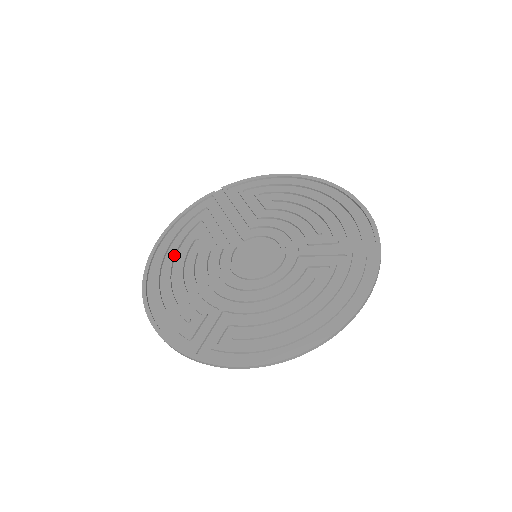
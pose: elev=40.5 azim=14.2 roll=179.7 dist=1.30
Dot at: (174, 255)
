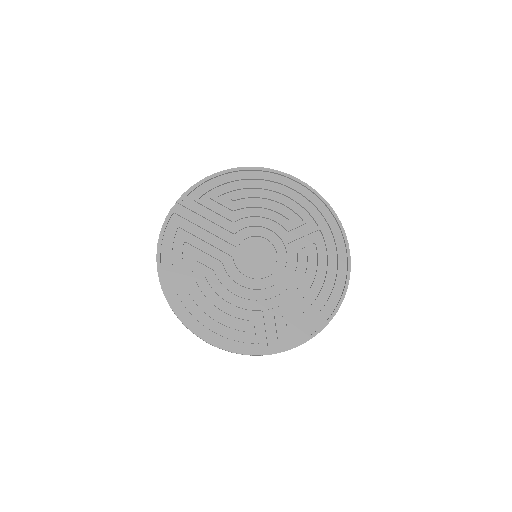
Dot at: (188, 284)
